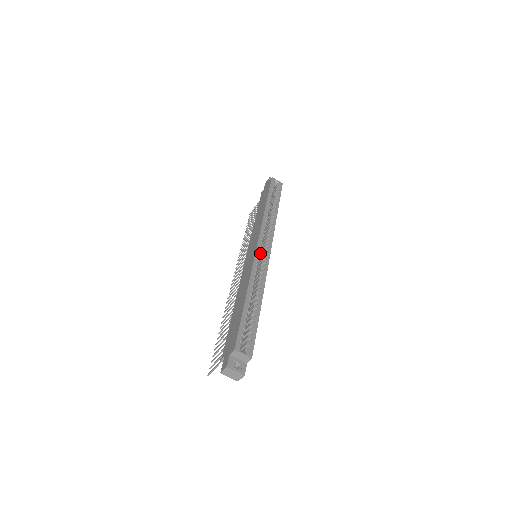
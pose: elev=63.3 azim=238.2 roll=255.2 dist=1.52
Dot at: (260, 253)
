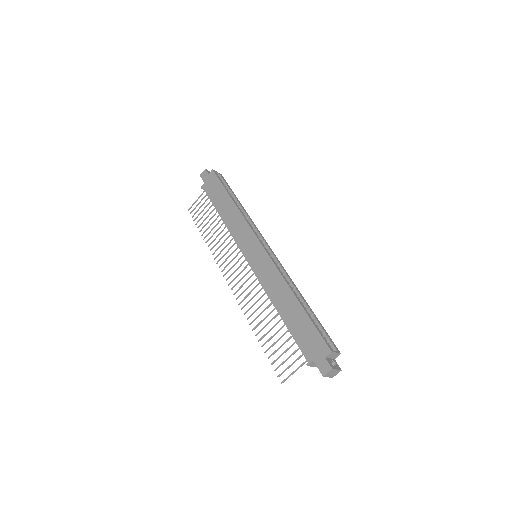
Dot at: occluded
